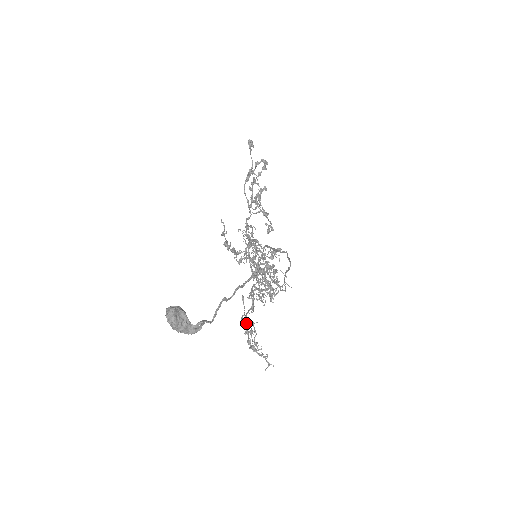
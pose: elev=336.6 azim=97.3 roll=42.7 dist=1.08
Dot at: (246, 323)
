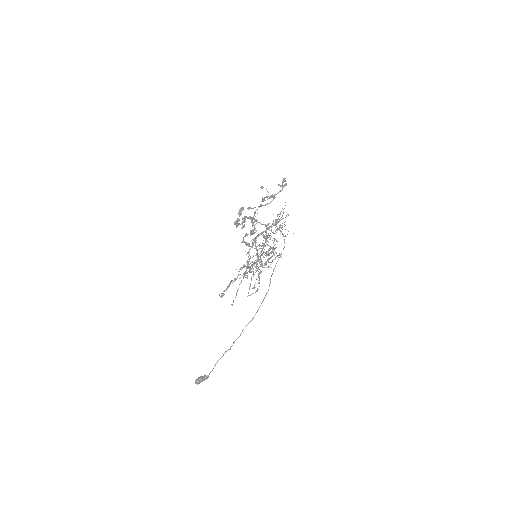
Dot at: occluded
